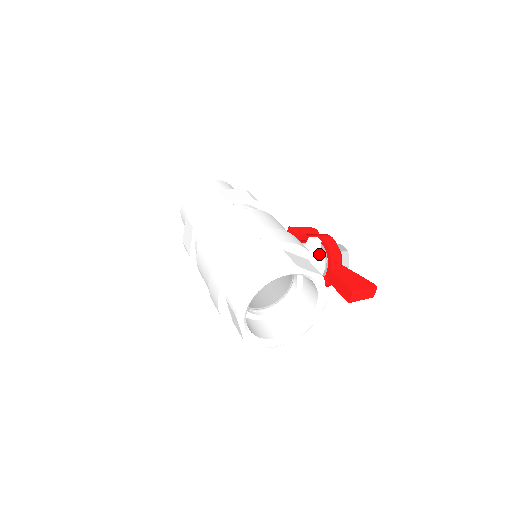
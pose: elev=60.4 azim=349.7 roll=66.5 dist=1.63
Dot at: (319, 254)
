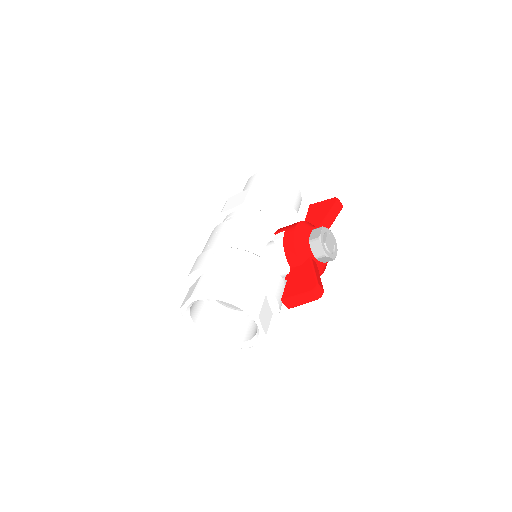
Dot at: (283, 251)
